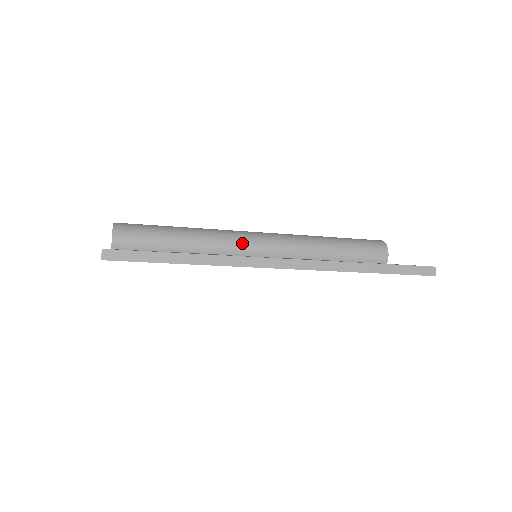
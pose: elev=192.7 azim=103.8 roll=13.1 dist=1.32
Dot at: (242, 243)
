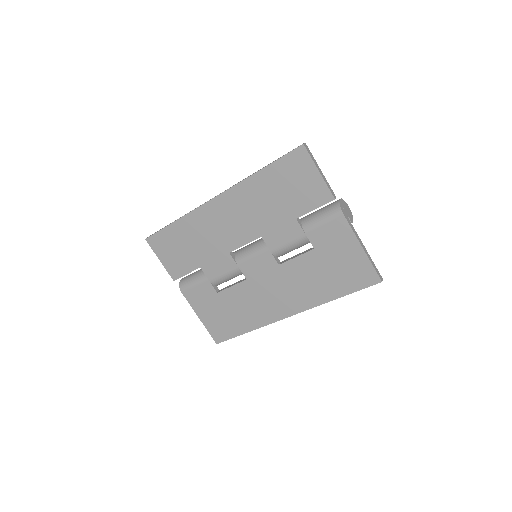
Dot at: occluded
